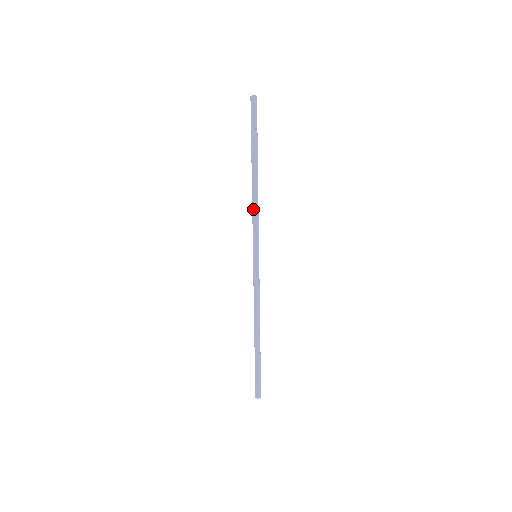
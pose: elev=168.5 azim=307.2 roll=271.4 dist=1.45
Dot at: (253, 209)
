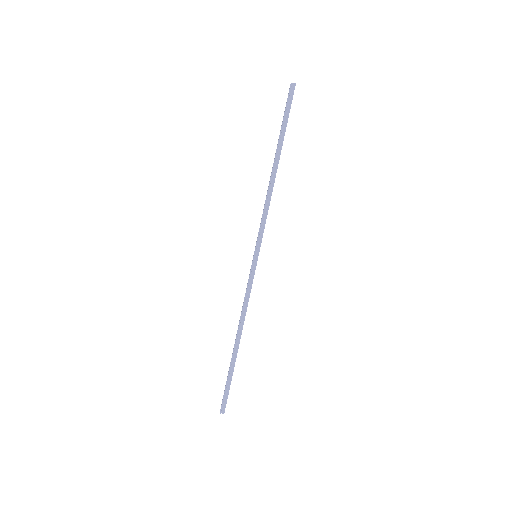
Dot at: (266, 205)
